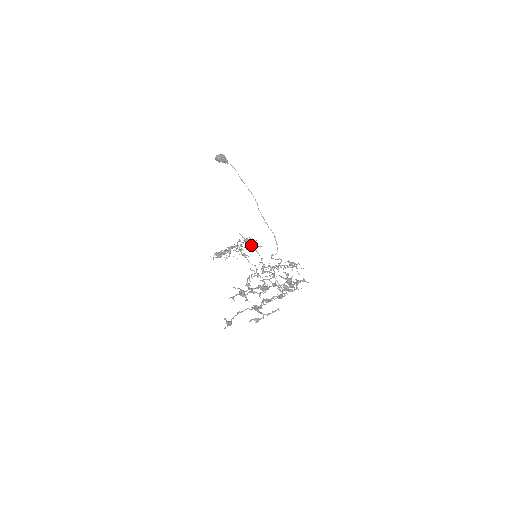
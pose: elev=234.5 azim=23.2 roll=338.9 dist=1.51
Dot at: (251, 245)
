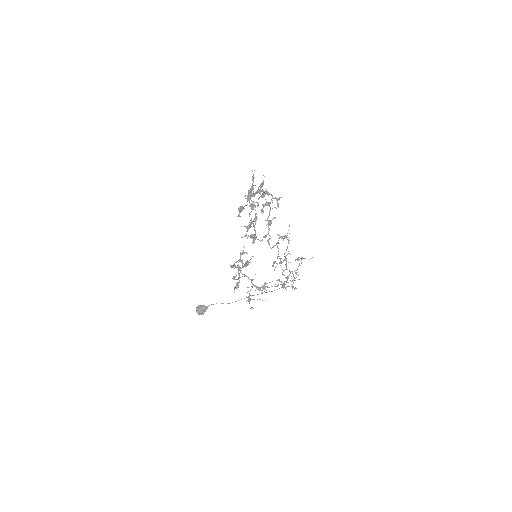
Dot at: occluded
